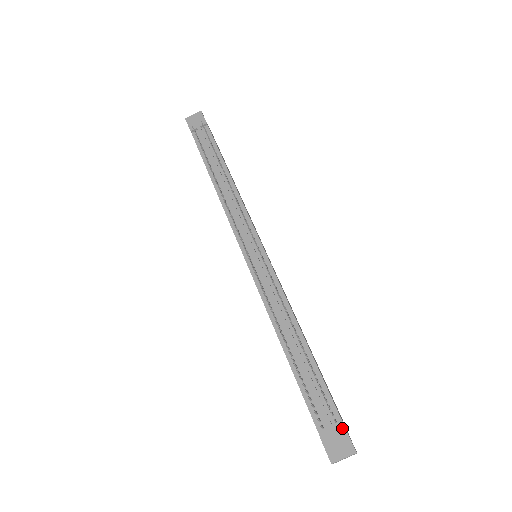
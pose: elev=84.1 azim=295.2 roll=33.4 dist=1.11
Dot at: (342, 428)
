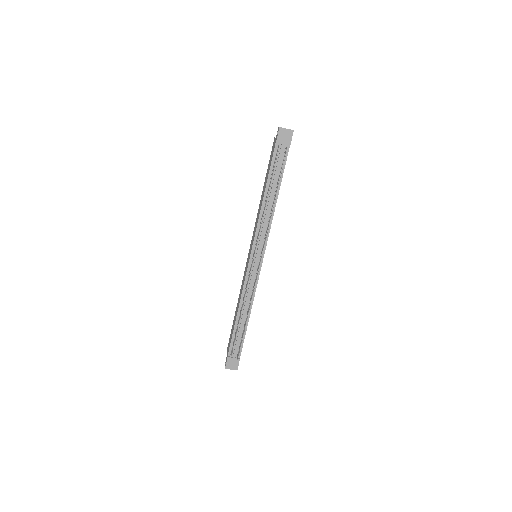
Dot at: (238, 360)
